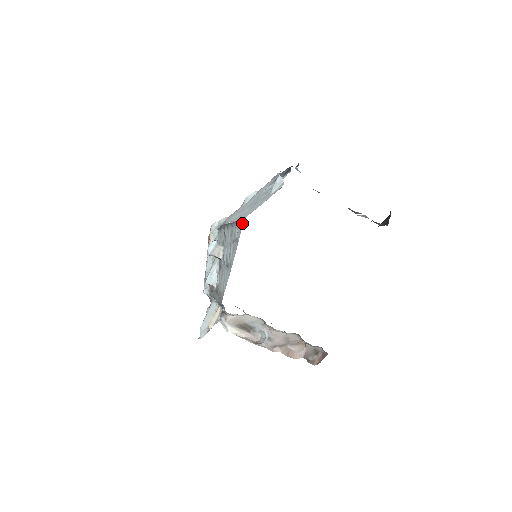
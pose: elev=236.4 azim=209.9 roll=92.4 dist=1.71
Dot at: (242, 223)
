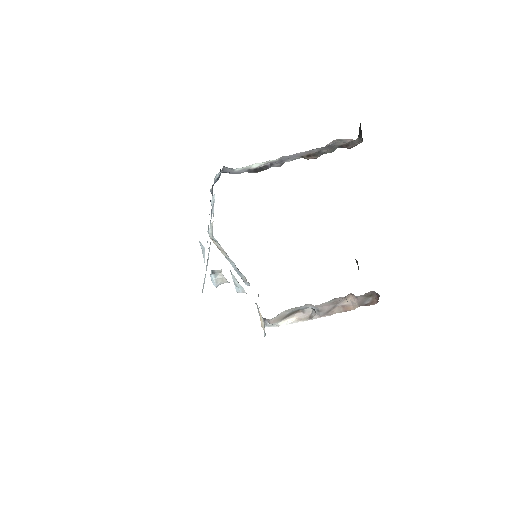
Dot at: occluded
